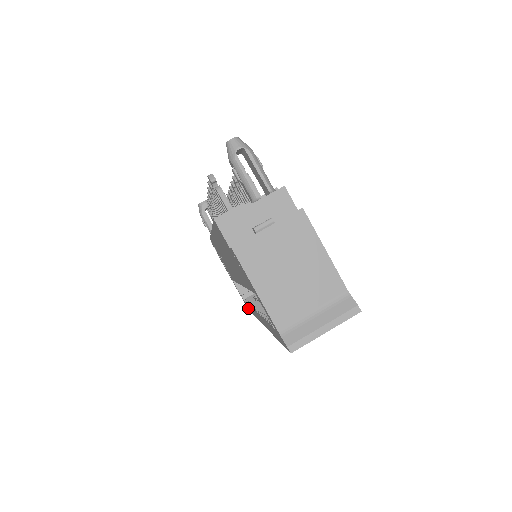
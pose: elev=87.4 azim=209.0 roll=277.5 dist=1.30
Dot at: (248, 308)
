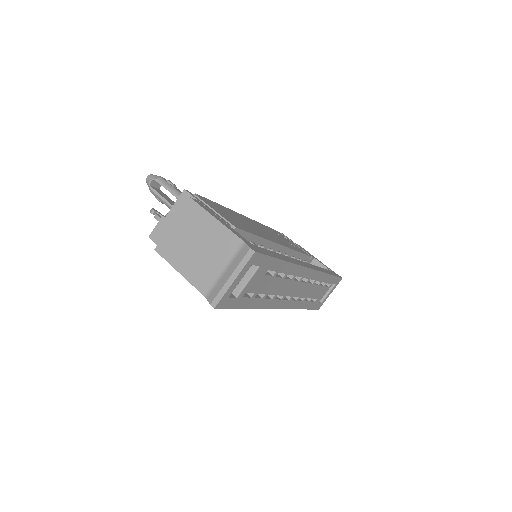
Dot at: occluded
